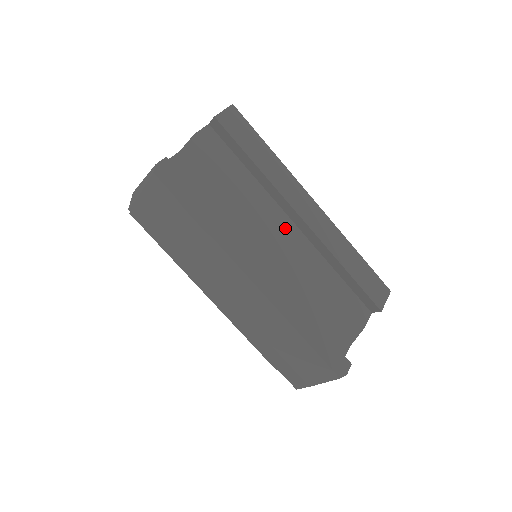
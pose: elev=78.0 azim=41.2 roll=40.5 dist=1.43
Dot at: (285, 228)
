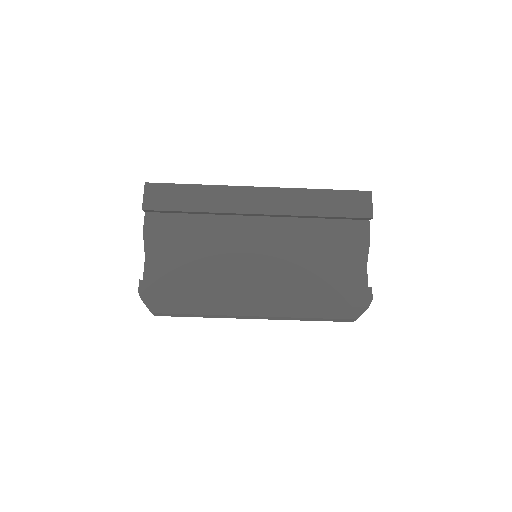
Dot at: (254, 228)
